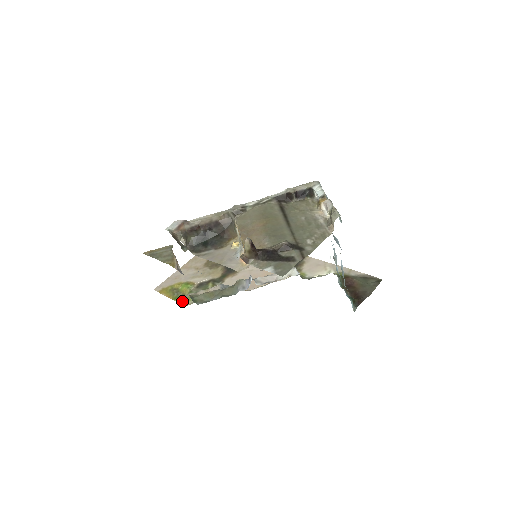
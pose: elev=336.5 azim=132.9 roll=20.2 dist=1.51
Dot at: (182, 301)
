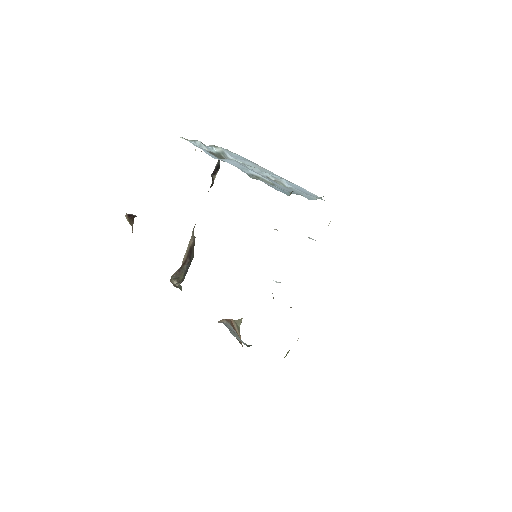
Dot at: occluded
